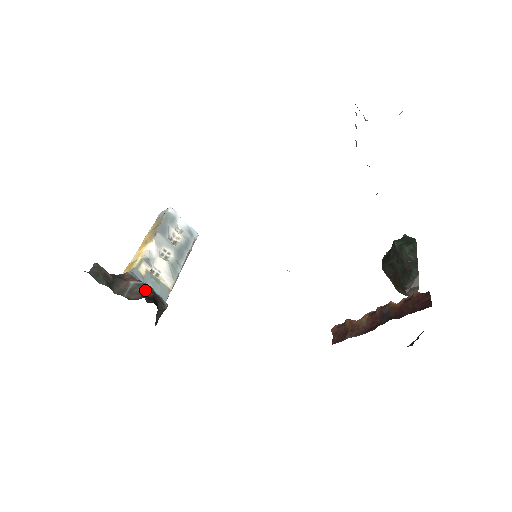
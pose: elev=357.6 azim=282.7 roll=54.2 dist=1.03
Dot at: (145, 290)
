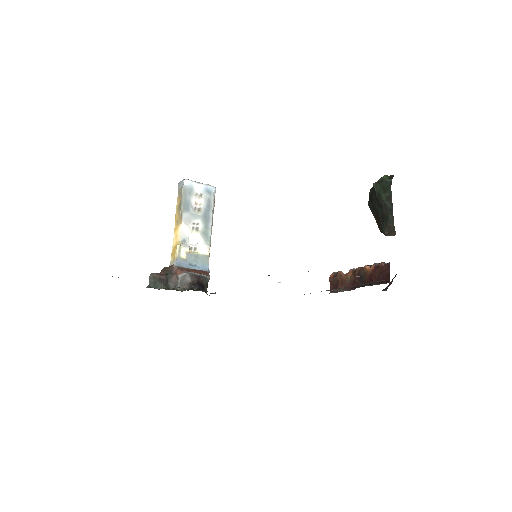
Dot at: (190, 279)
